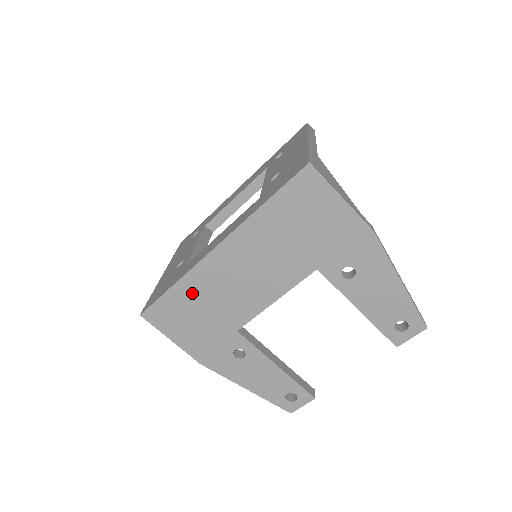
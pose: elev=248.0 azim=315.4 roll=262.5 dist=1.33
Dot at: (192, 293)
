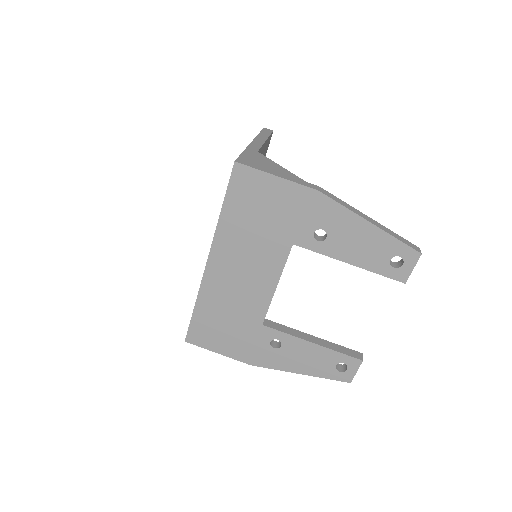
Dot at: (211, 307)
